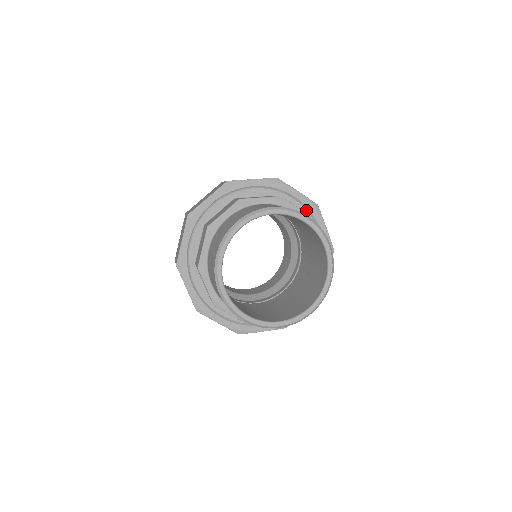
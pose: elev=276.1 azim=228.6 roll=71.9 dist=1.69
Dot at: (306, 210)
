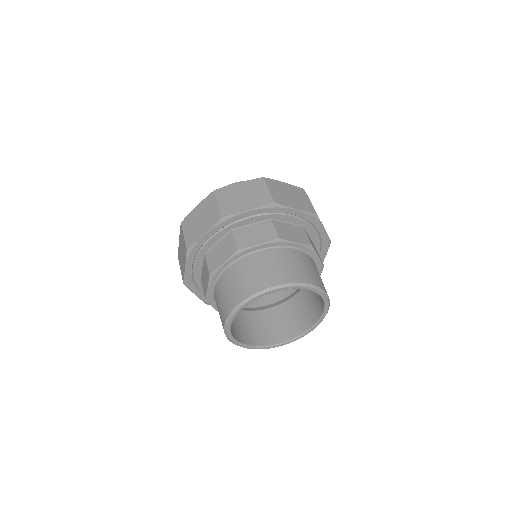
Dot at: (320, 243)
